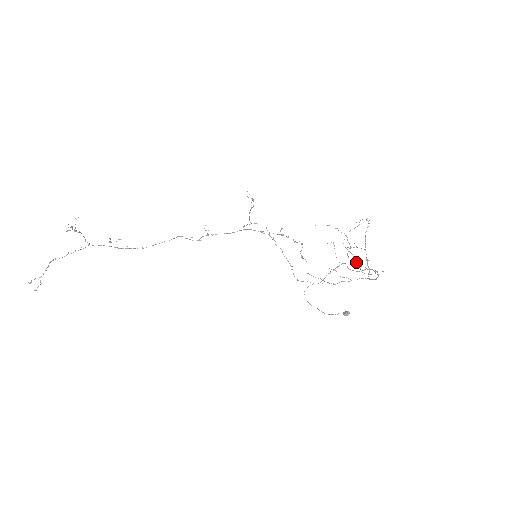
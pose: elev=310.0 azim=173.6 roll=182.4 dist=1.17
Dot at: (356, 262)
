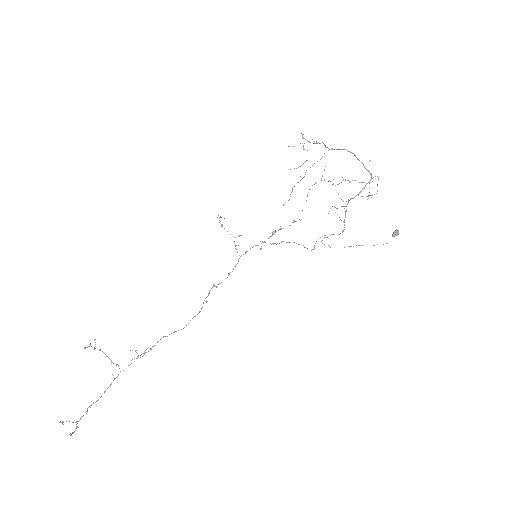
Dot at: occluded
